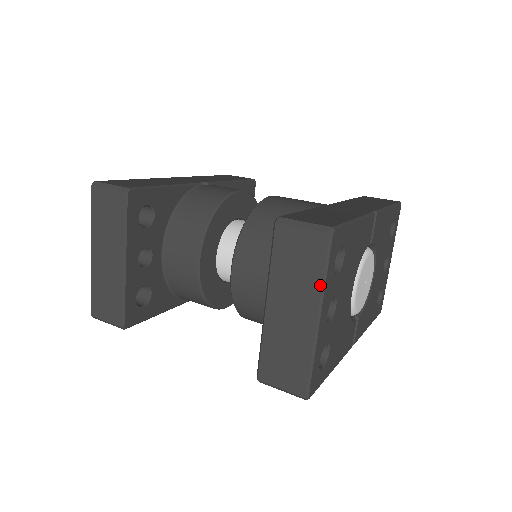
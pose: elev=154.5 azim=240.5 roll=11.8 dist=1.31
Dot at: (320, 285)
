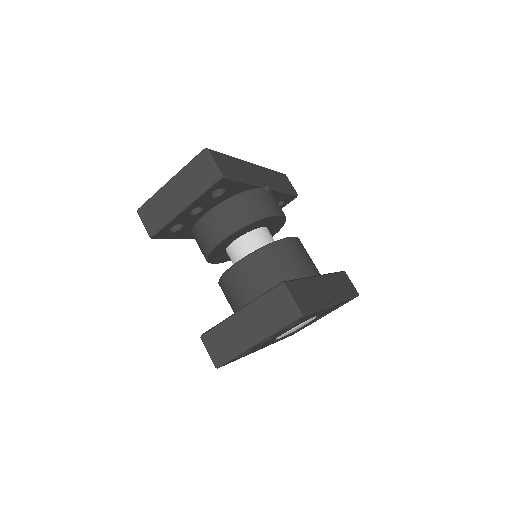
Dot at: (272, 332)
